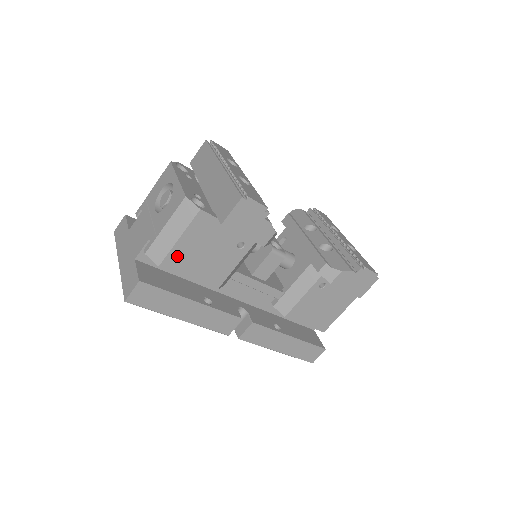
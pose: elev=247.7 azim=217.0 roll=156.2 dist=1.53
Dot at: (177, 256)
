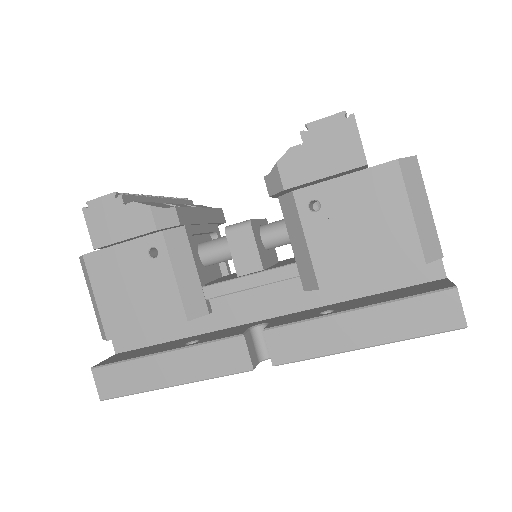
Dot at: (111, 317)
